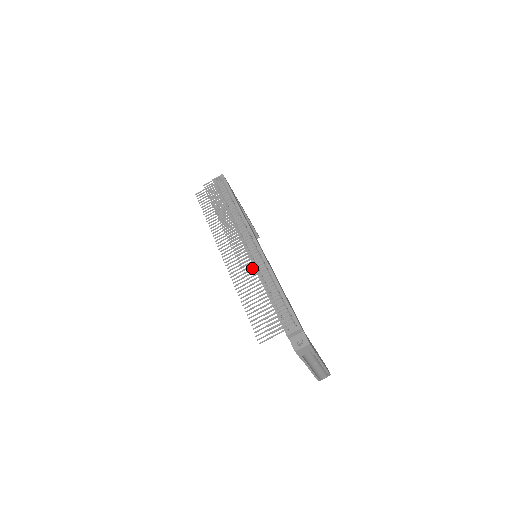
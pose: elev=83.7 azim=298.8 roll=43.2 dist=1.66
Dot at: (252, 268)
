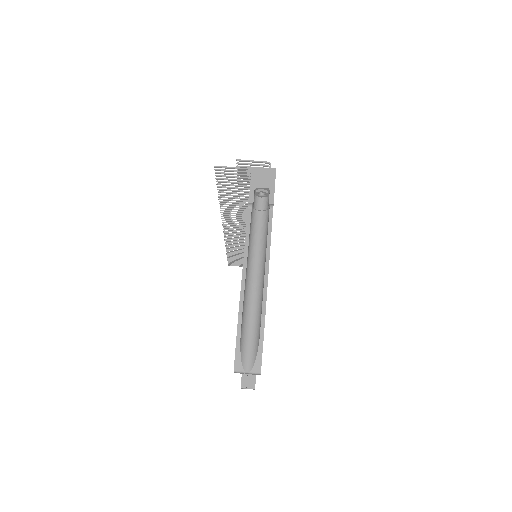
Dot at: occluded
